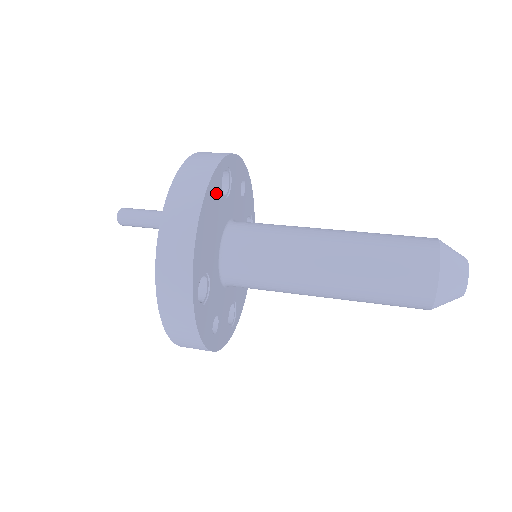
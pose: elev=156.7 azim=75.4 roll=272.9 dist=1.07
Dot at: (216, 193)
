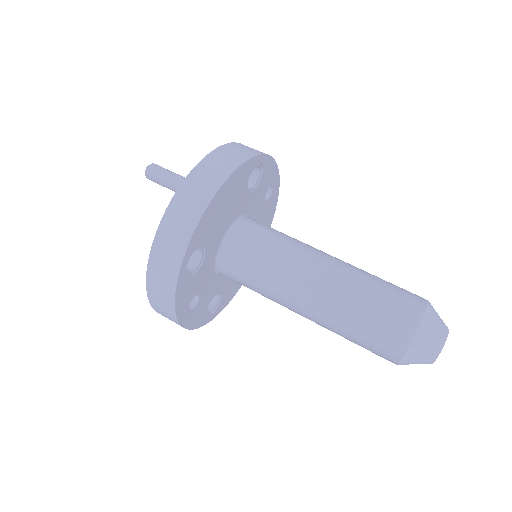
Dot at: (241, 181)
